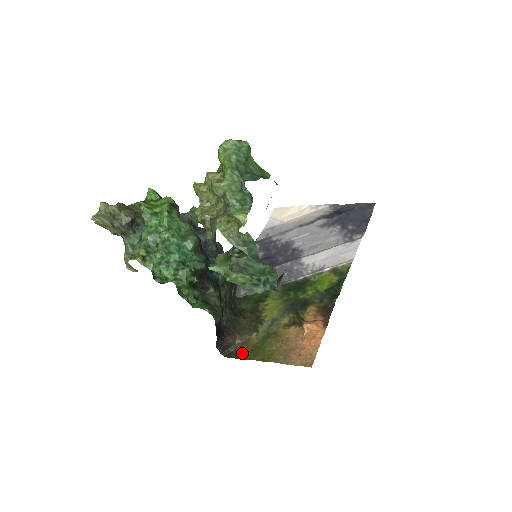
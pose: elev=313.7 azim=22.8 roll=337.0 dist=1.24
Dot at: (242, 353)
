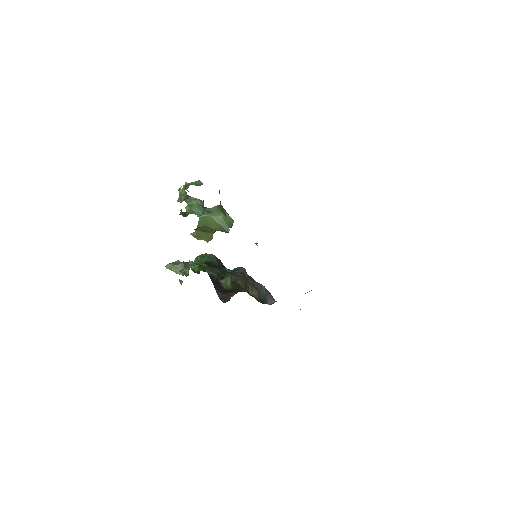
Dot at: occluded
